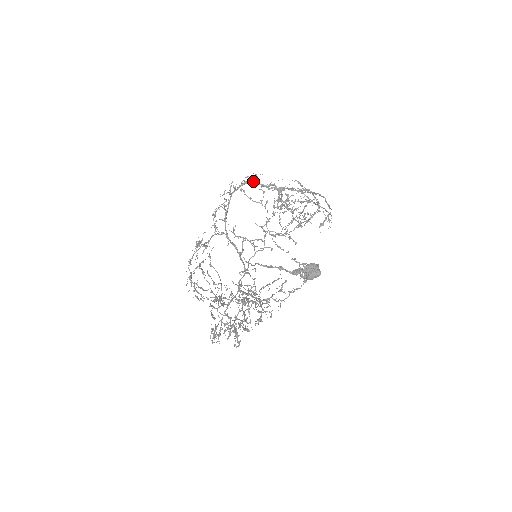
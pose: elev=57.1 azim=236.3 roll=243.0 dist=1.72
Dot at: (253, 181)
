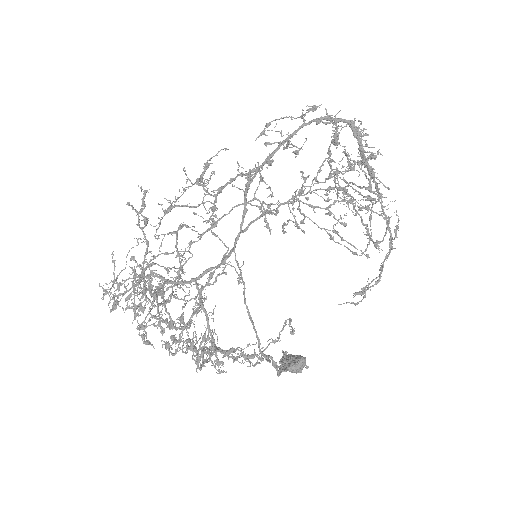
Dot at: occluded
